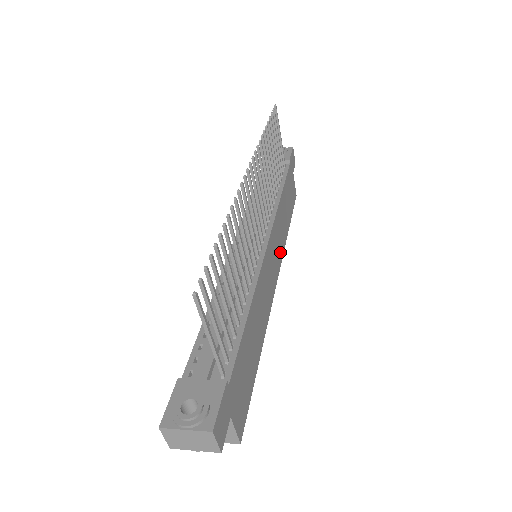
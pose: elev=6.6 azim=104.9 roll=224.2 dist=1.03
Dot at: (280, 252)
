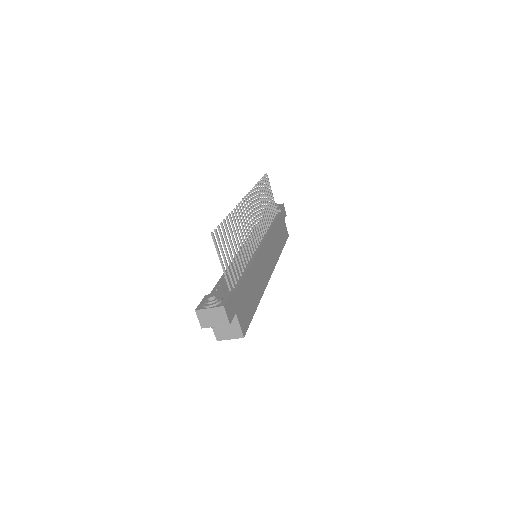
Dot at: (274, 259)
